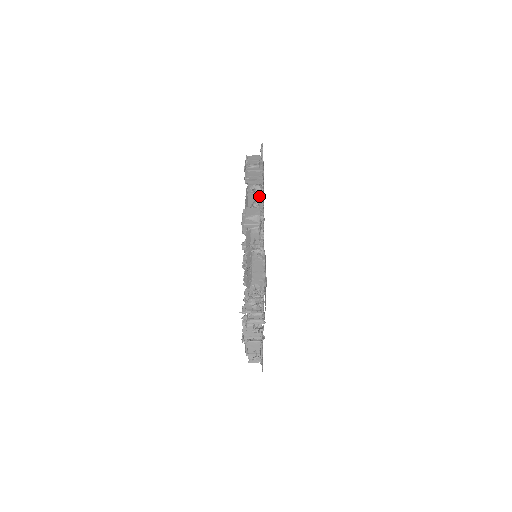
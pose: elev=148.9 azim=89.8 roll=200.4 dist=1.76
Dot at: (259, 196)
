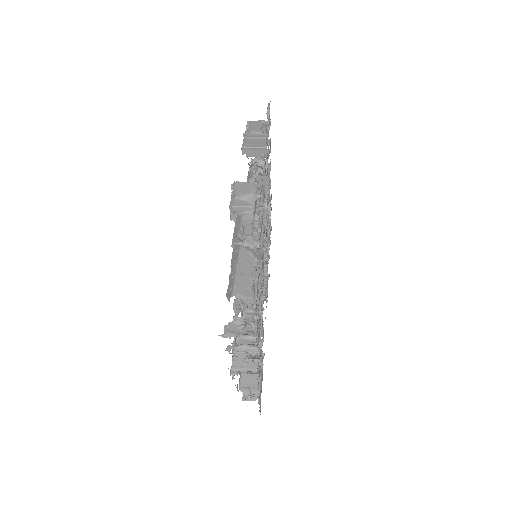
Dot at: (262, 173)
